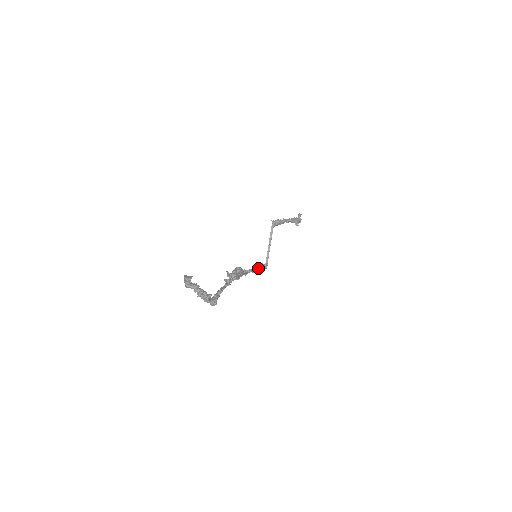
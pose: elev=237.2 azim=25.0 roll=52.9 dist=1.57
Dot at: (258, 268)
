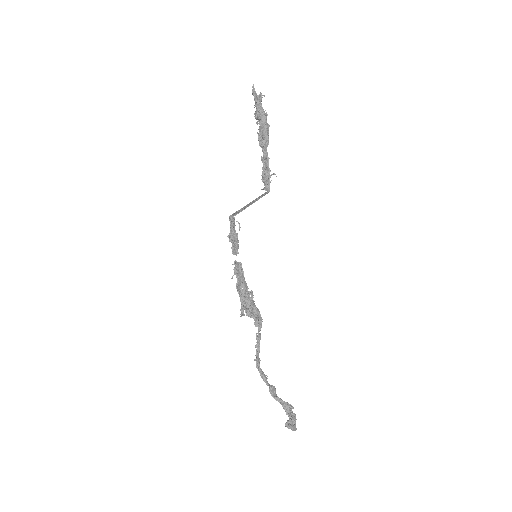
Dot at: (238, 241)
